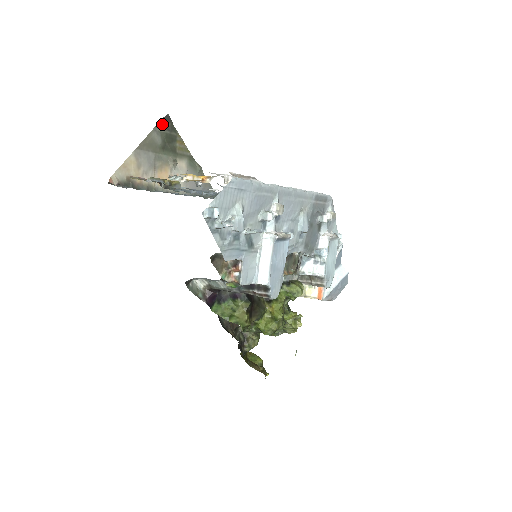
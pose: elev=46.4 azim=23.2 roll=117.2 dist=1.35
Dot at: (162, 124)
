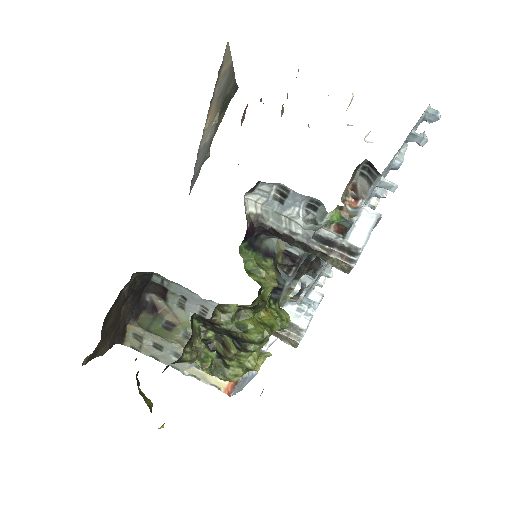
Dot at: (234, 86)
